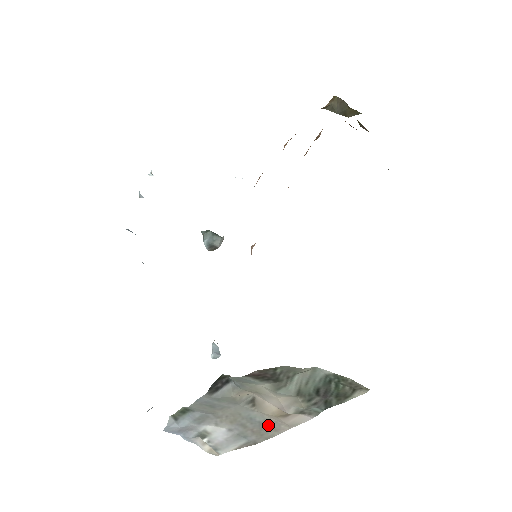
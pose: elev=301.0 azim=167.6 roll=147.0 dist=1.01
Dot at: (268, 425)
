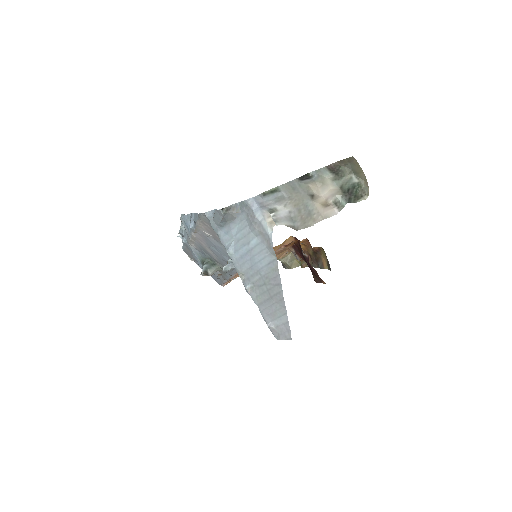
Dot at: (312, 215)
